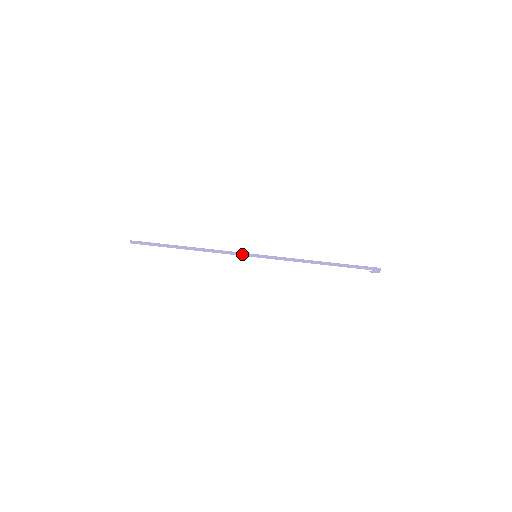
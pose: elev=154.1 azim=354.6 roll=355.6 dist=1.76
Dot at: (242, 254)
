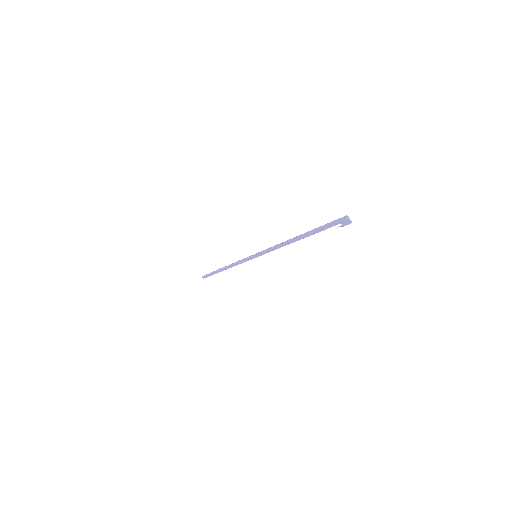
Dot at: (248, 259)
